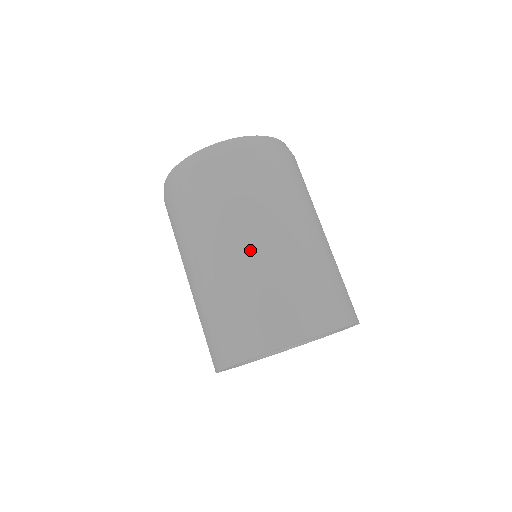
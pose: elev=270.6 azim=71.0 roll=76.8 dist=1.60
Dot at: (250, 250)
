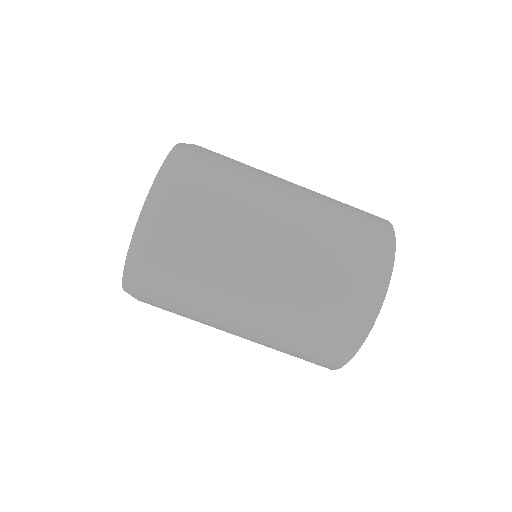
Dot at: (283, 249)
